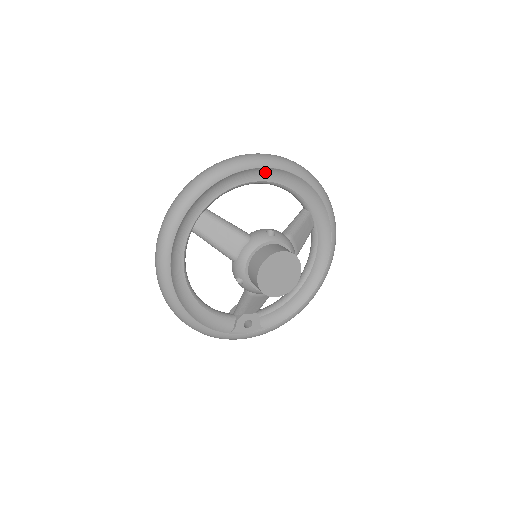
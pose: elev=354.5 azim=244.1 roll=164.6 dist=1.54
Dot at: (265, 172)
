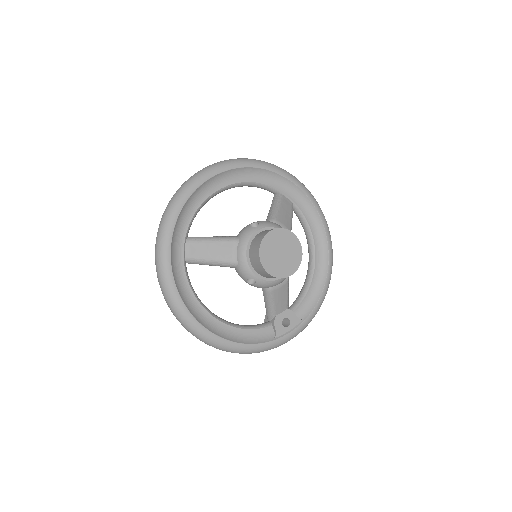
Dot at: (220, 179)
